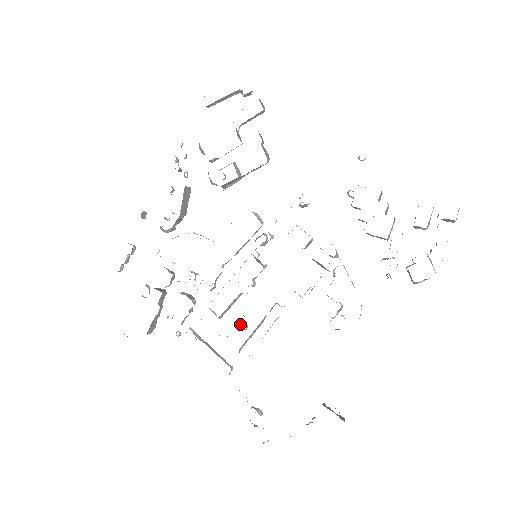
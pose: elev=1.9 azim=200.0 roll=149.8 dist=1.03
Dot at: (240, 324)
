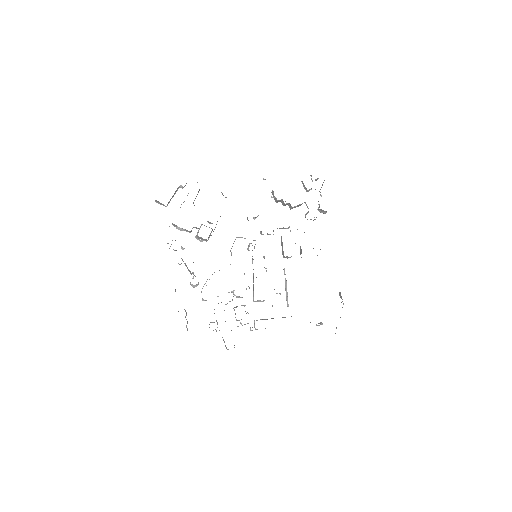
Dot at: (277, 293)
